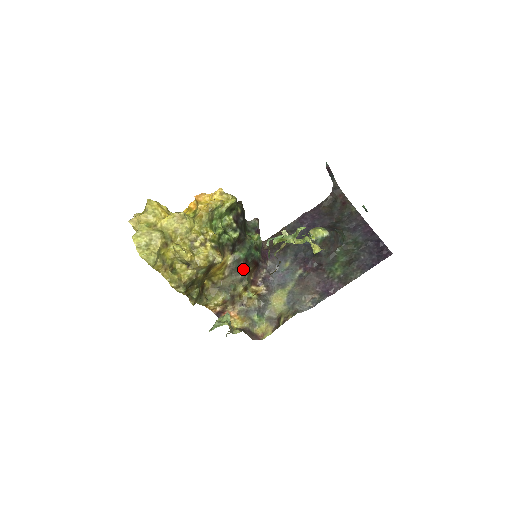
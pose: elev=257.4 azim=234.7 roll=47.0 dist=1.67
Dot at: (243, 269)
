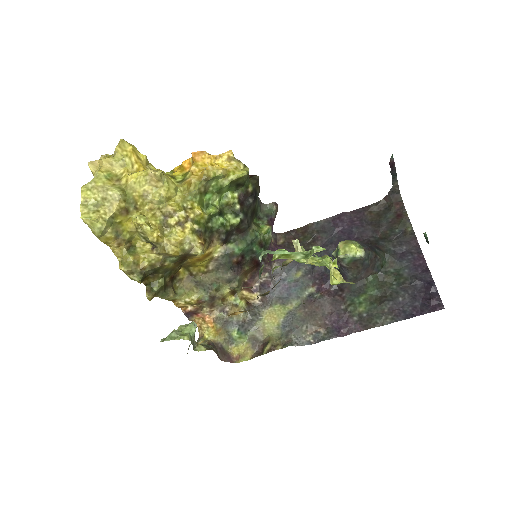
Dot at: (235, 267)
